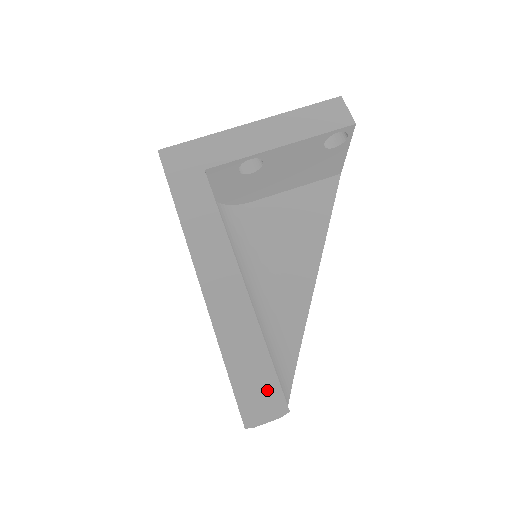
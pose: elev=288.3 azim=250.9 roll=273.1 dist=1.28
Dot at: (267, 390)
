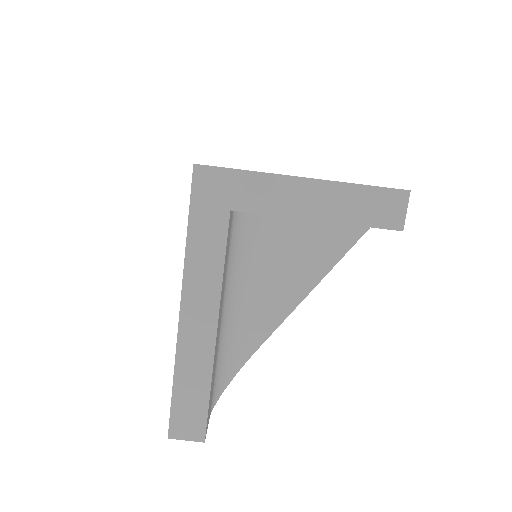
Dot at: (195, 422)
